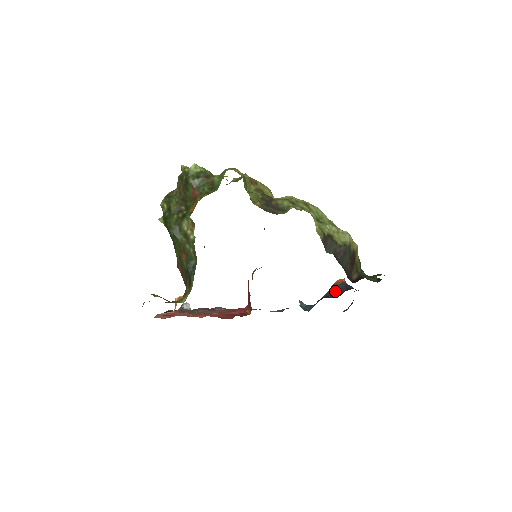
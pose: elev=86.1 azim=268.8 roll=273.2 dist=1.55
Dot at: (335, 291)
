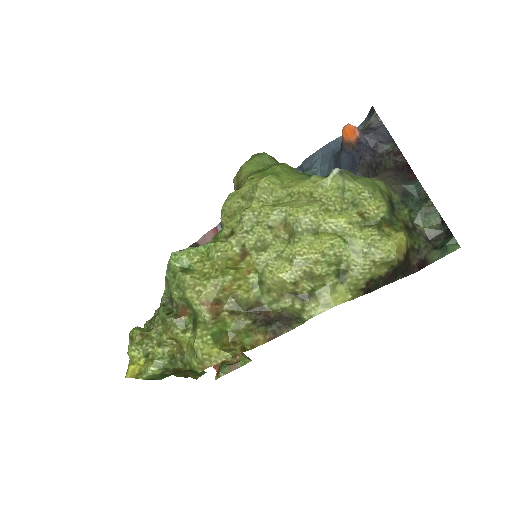
Dot at: (355, 160)
